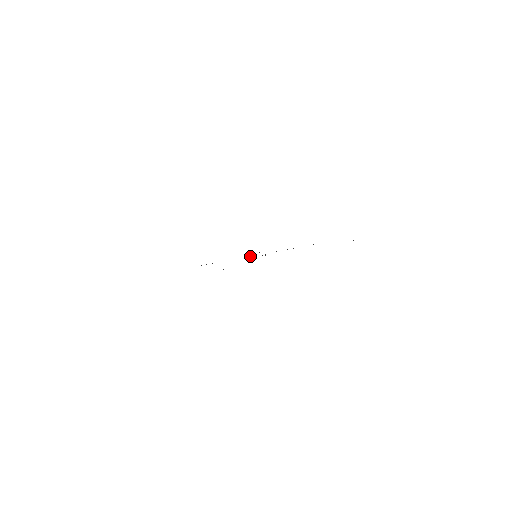
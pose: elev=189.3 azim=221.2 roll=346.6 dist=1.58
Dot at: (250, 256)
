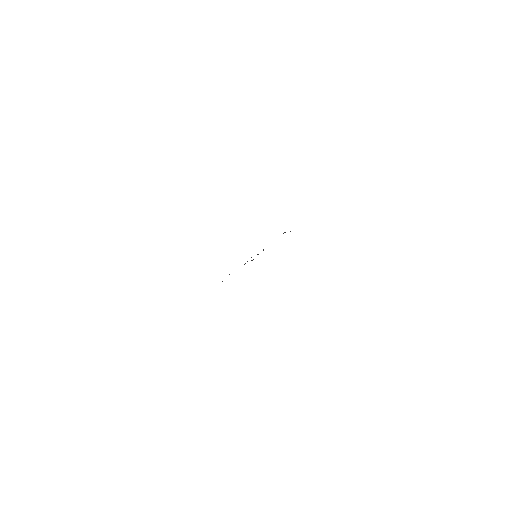
Dot at: occluded
